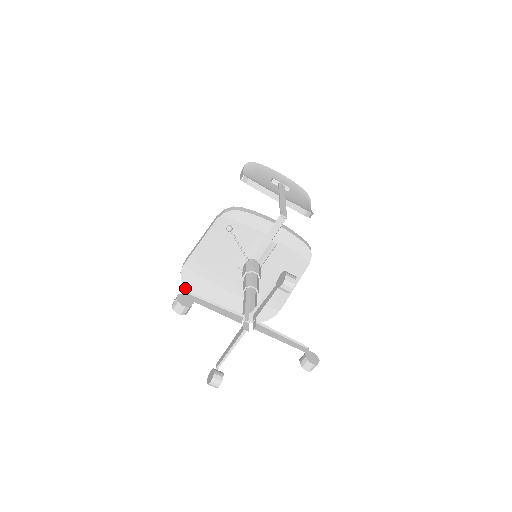
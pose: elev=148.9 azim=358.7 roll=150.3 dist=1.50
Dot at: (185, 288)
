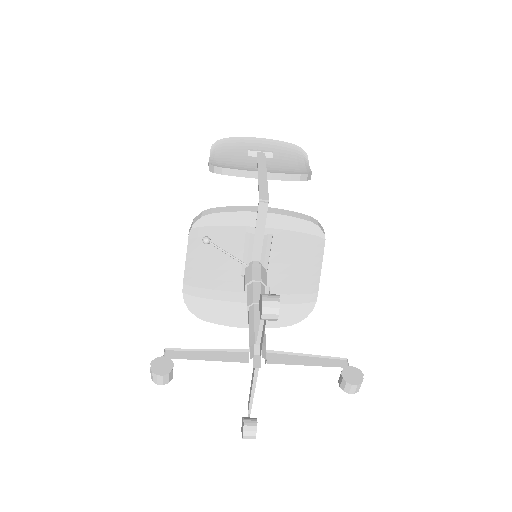
Dot at: (197, 317)
